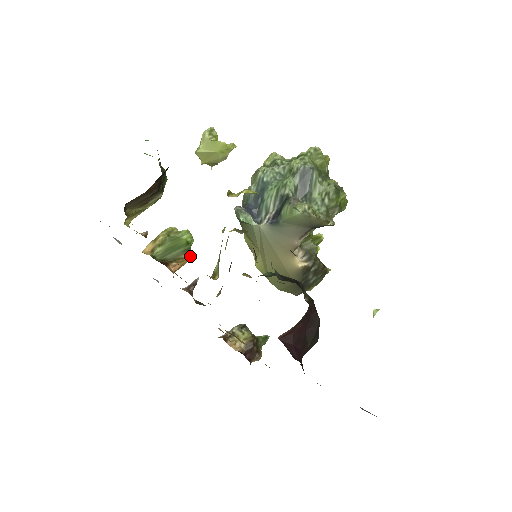
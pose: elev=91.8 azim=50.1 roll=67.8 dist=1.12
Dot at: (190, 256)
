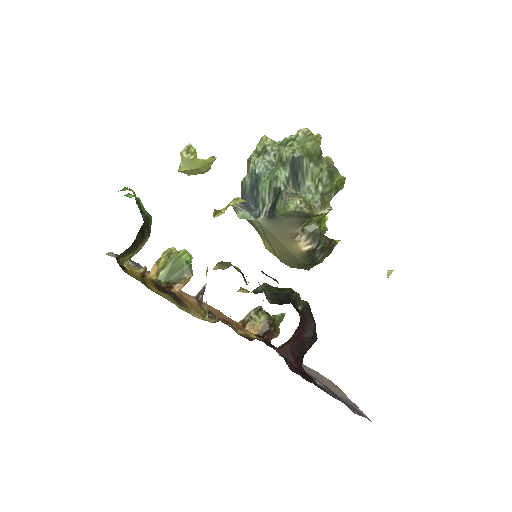
Dot at: (191, 274)
